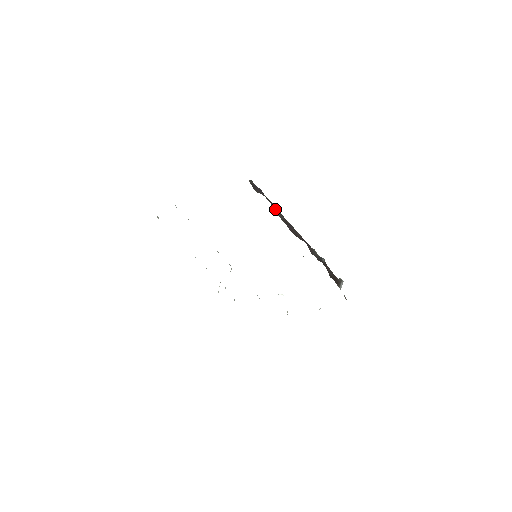
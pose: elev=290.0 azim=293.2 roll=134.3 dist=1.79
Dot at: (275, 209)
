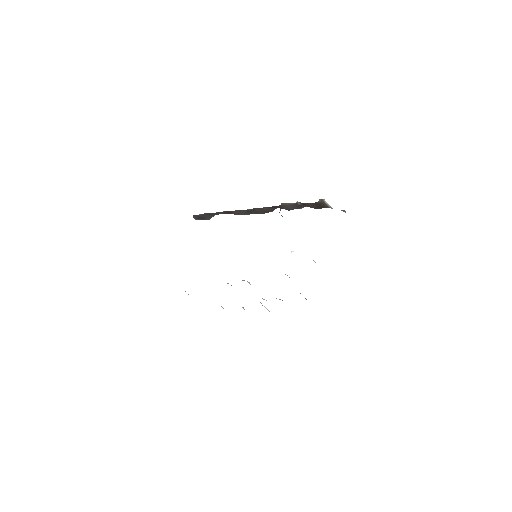
Dot at: (233, 213)
